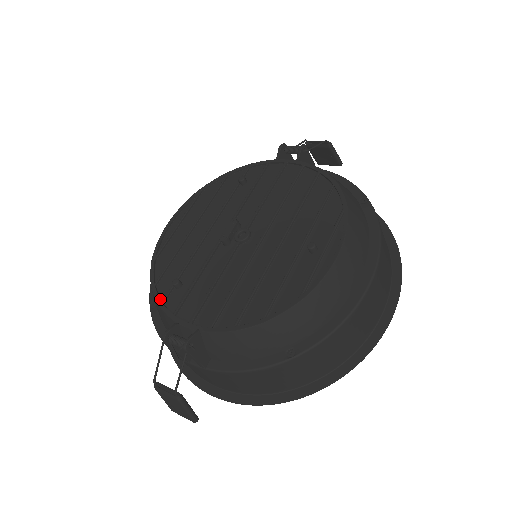
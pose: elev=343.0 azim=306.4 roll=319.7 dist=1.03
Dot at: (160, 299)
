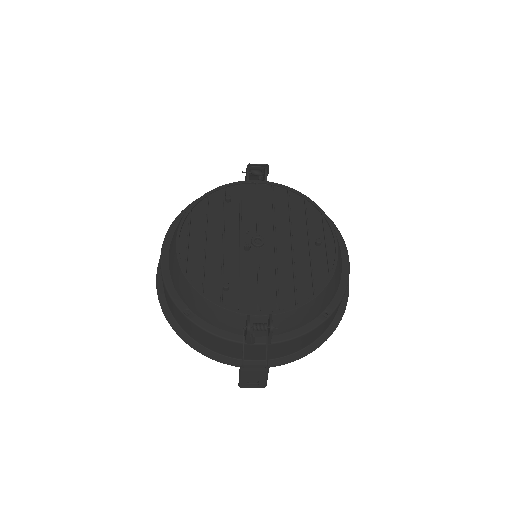
Dot at: (217, 302)
